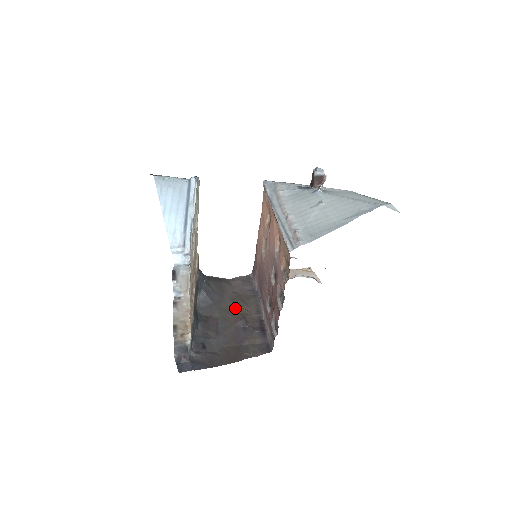
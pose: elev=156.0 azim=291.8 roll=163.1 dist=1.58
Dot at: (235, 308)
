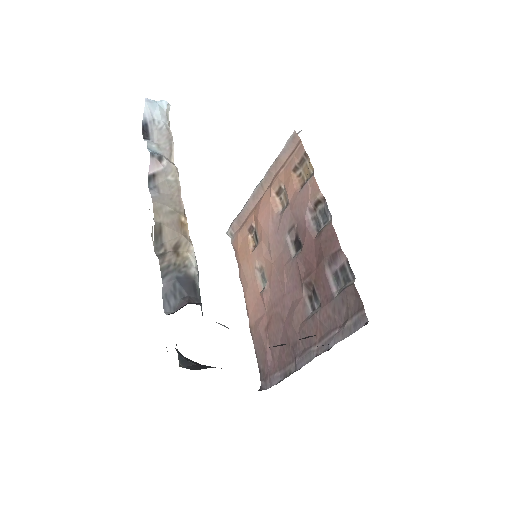
Dot at: occluded
